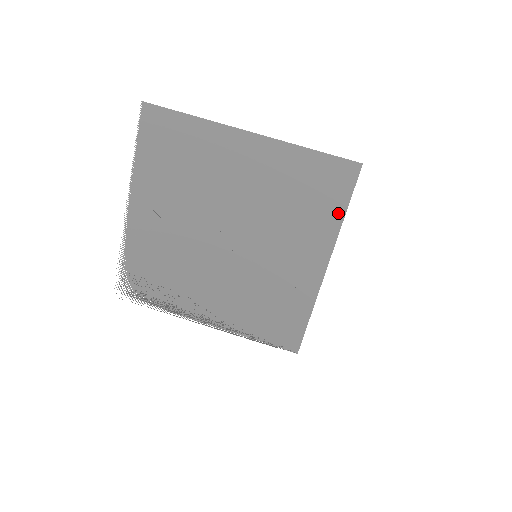
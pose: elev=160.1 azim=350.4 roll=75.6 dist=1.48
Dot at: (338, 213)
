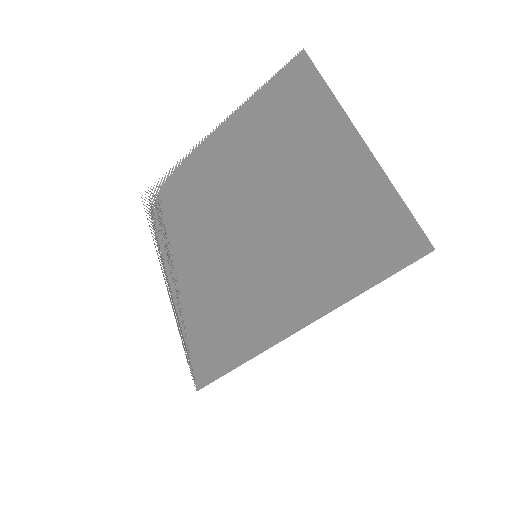
Dot at: (362, 281)
